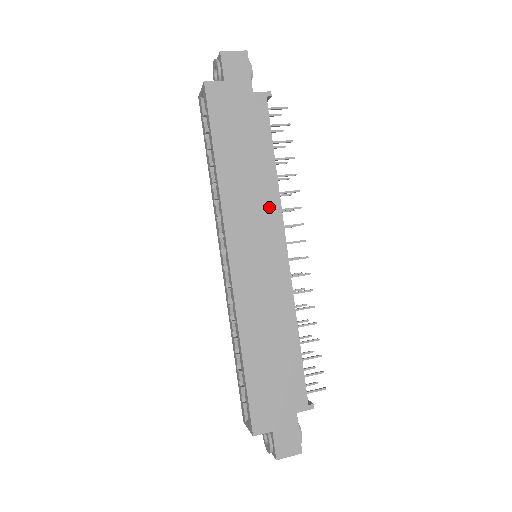
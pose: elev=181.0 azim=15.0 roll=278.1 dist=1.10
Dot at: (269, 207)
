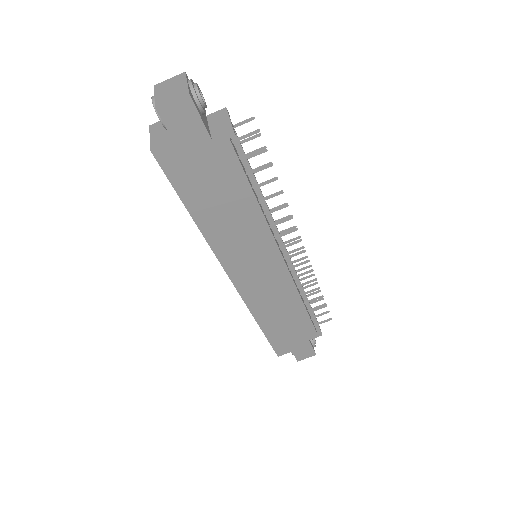
Dot at: (258, 235)
